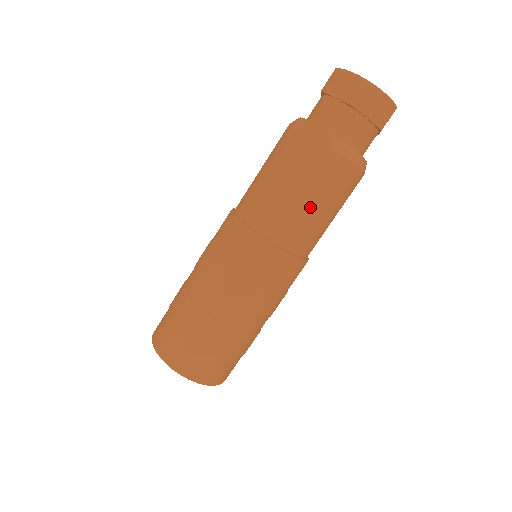
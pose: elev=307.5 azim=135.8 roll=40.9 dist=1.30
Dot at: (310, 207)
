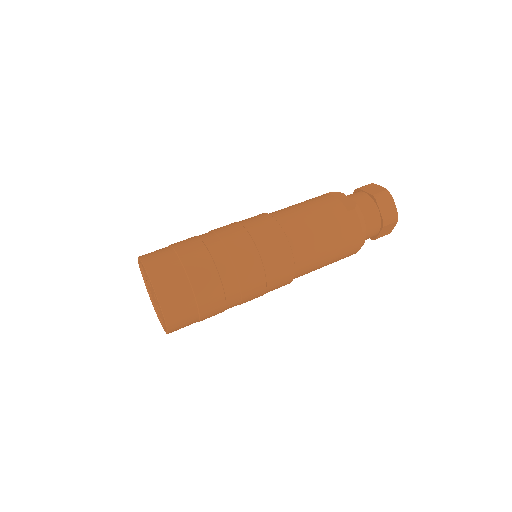
Dot at: (322, 231)
